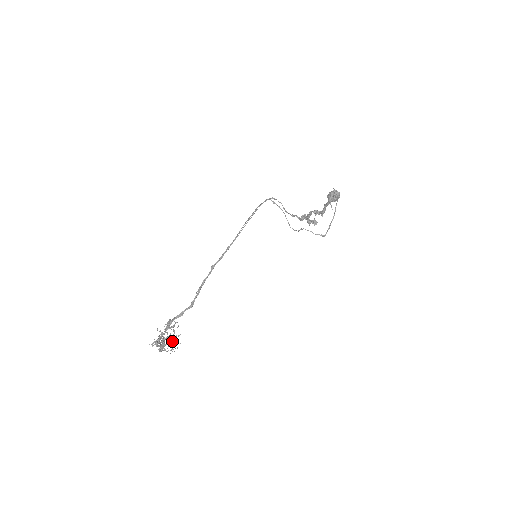
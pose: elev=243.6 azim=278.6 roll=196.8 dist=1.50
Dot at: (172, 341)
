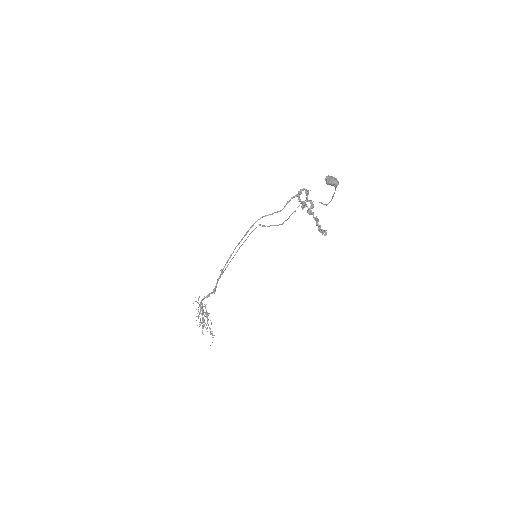
Dot at: occluded
